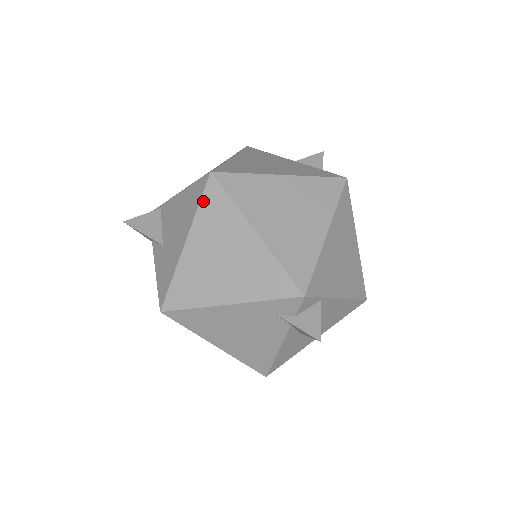
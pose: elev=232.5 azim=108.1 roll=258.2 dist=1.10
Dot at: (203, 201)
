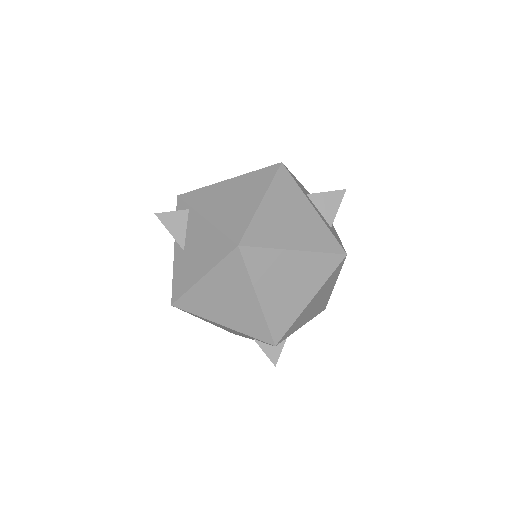
Dot at: (225, 260)
